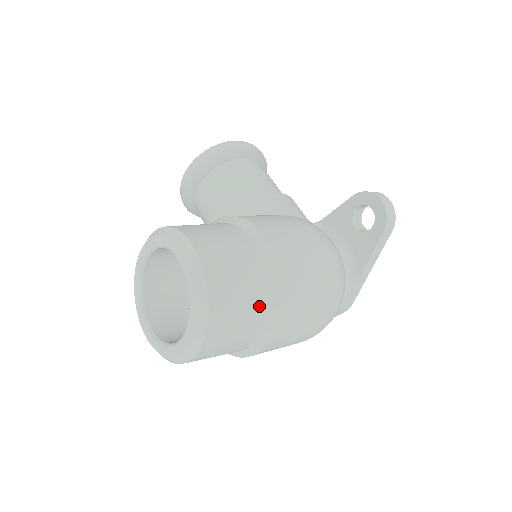
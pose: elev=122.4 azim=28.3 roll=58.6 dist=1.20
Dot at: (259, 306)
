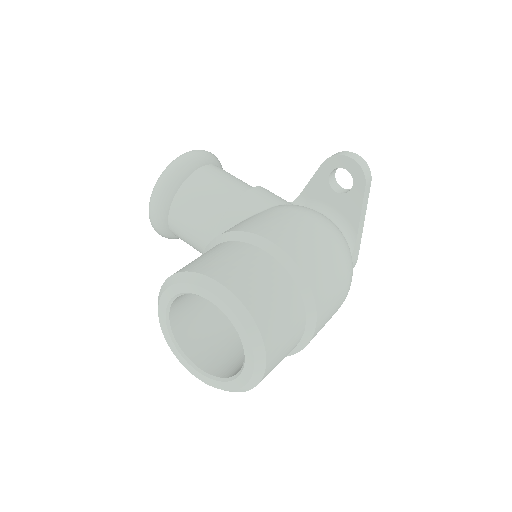
Dot at: (296, 307)
